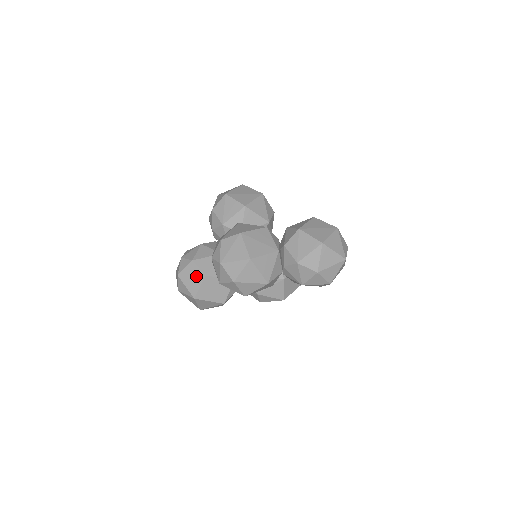
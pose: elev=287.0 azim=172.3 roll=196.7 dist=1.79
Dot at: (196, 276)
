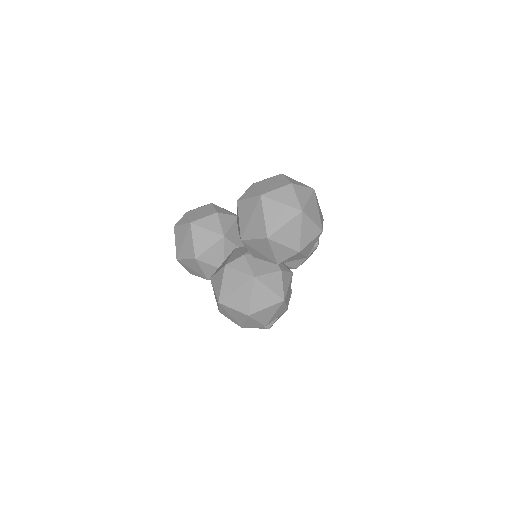
Dot at: occluded
